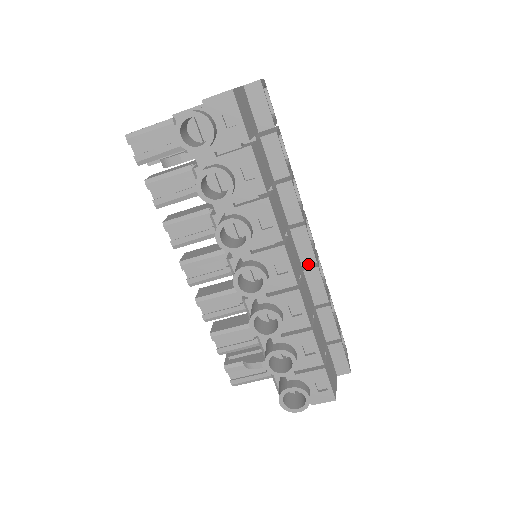
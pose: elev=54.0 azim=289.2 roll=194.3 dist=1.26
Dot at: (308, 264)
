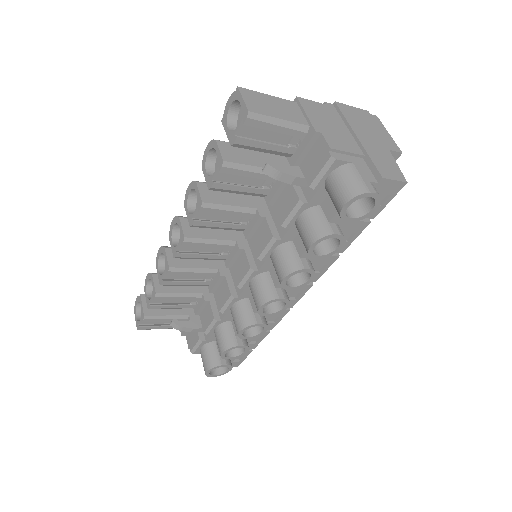
Dot at: occluded
